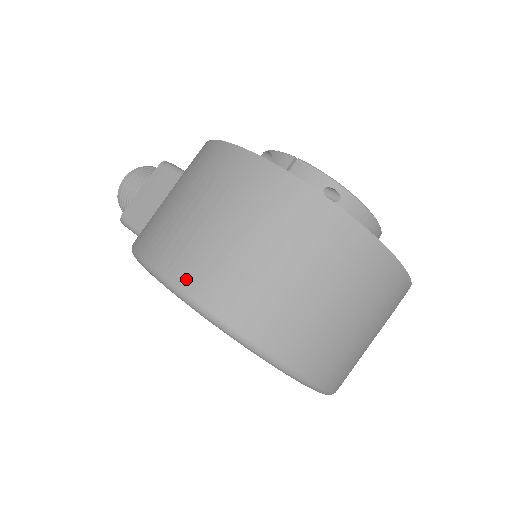
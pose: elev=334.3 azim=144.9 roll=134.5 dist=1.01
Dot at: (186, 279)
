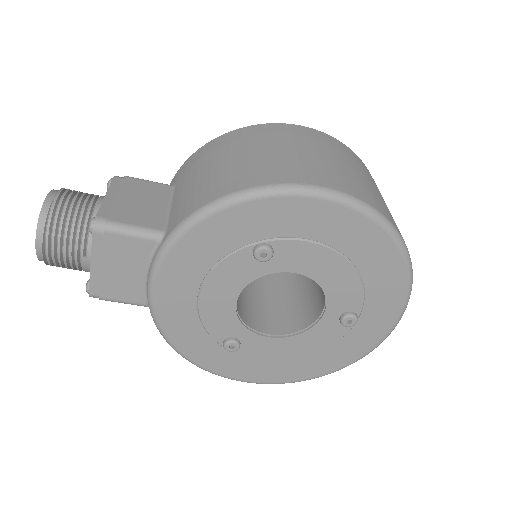
Dot at: (345, 188)
